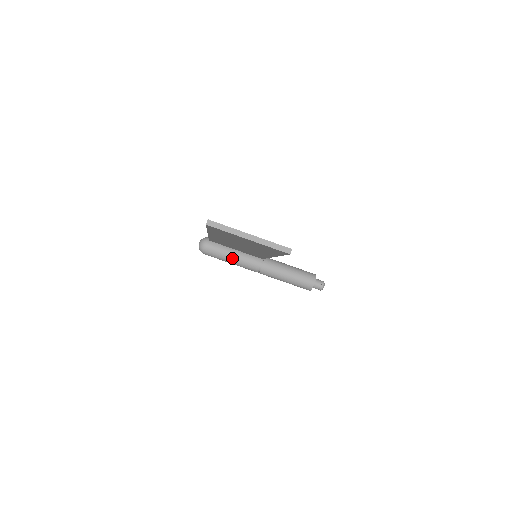
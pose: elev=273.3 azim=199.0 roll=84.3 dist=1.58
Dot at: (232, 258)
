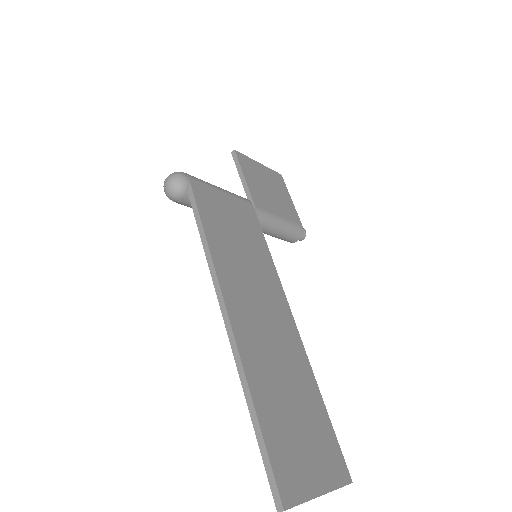
Dot at: occluded
